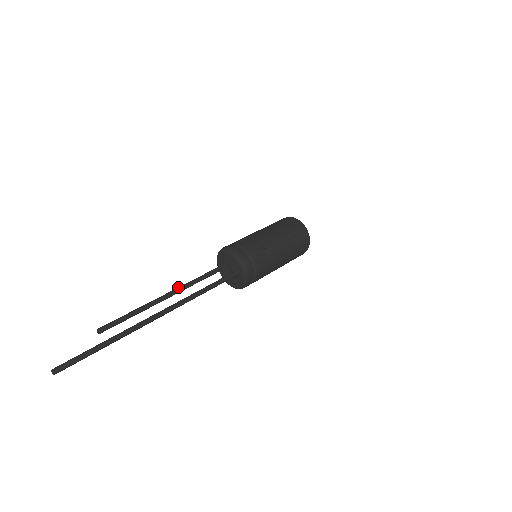
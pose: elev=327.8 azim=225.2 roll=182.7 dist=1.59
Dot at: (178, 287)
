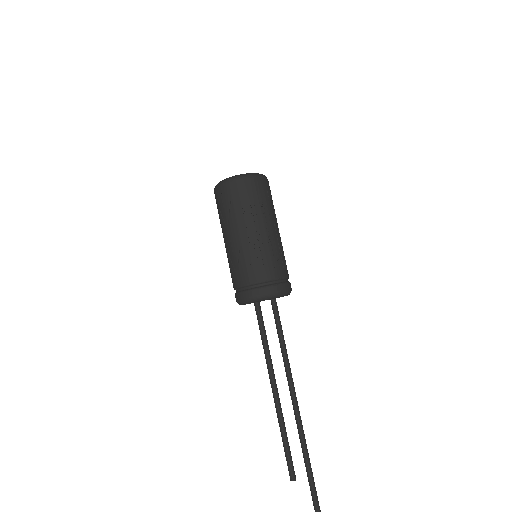
Dot at: (272, 372)
